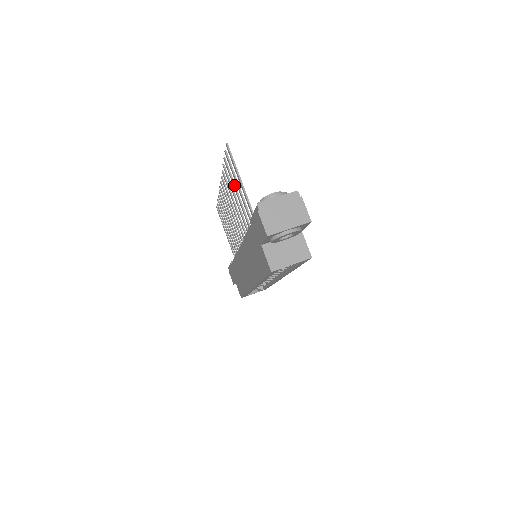
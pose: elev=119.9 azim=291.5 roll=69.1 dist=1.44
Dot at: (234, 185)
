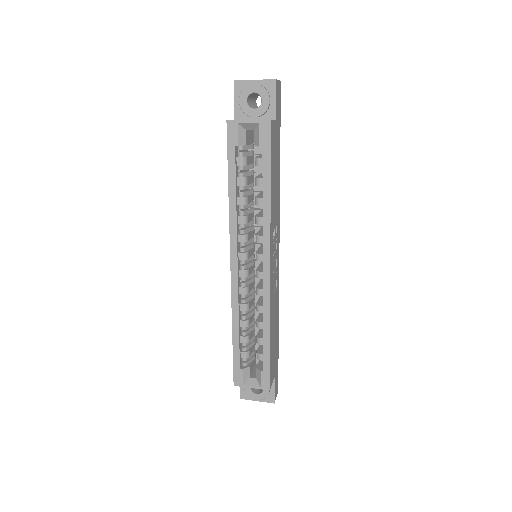
Dot at: occluded
